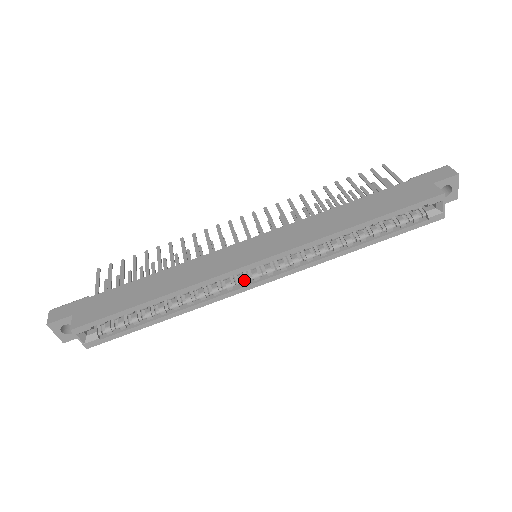
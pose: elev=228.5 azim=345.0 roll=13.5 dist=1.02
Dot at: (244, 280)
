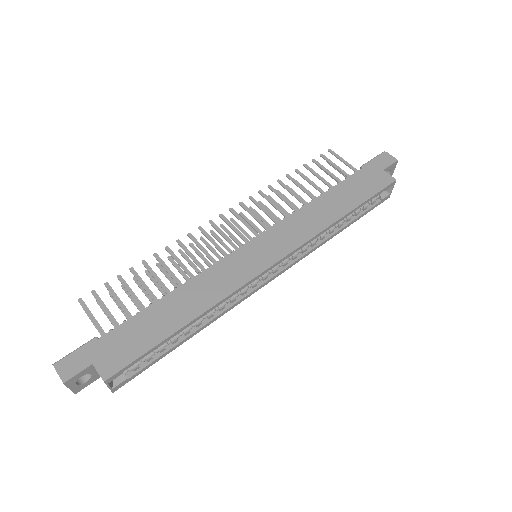
Dot at: (256, 283)
